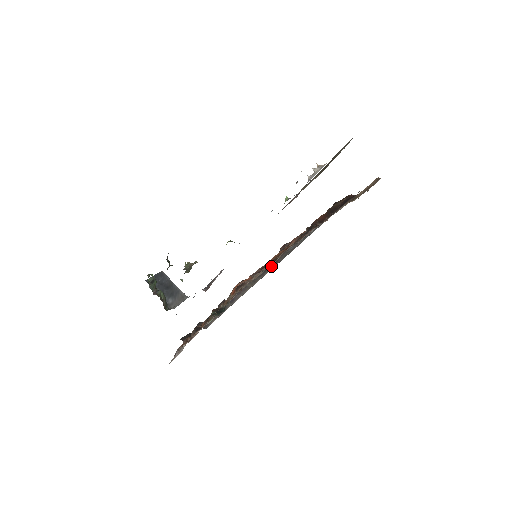
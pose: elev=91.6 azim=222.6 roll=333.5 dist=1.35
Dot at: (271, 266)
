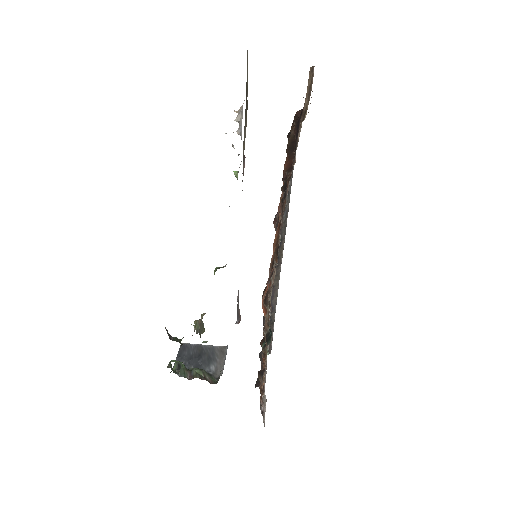
Dot at: (280, 248)
